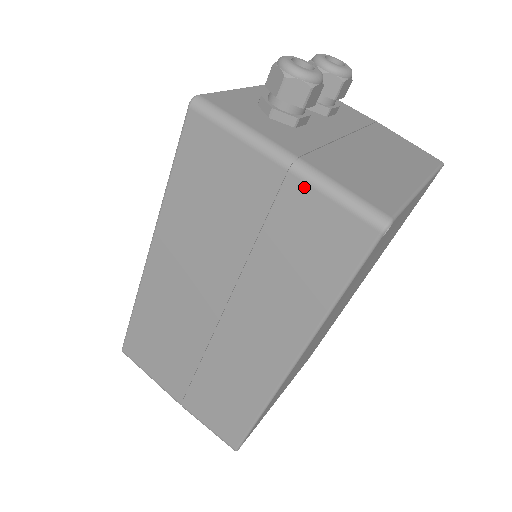
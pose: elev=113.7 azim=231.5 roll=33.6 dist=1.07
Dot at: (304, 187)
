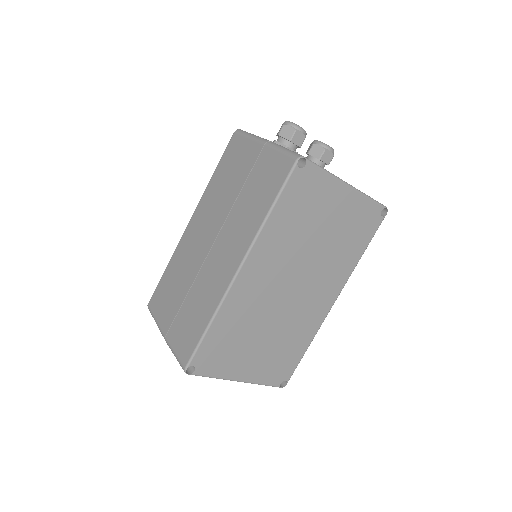
Dot at: (269, 150)
